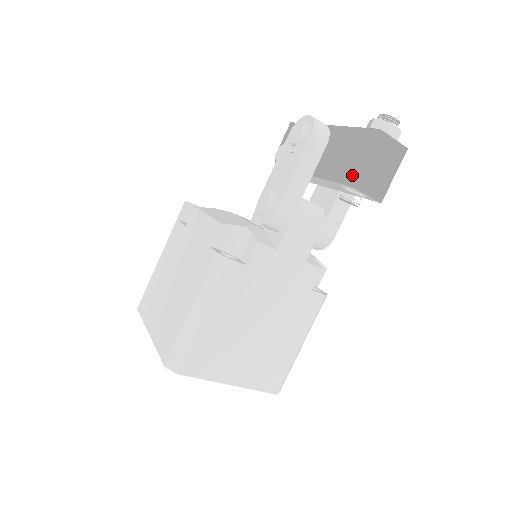
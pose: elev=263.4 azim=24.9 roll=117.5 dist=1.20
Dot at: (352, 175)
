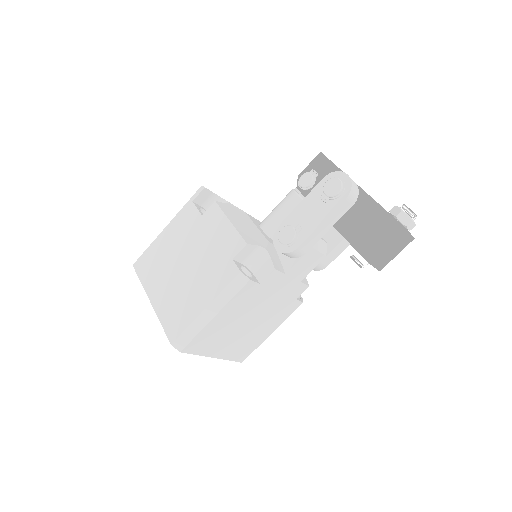
Dot at: (370, 252)
